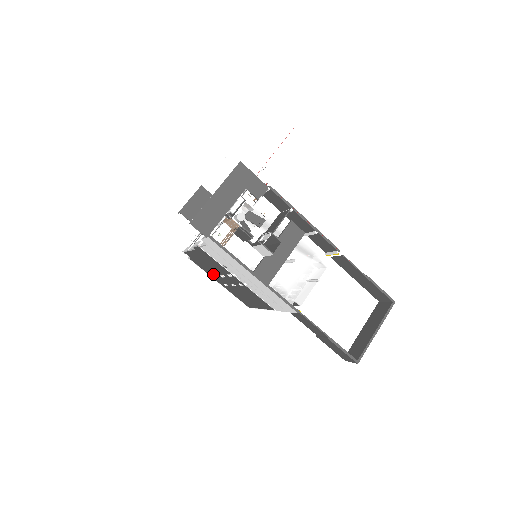
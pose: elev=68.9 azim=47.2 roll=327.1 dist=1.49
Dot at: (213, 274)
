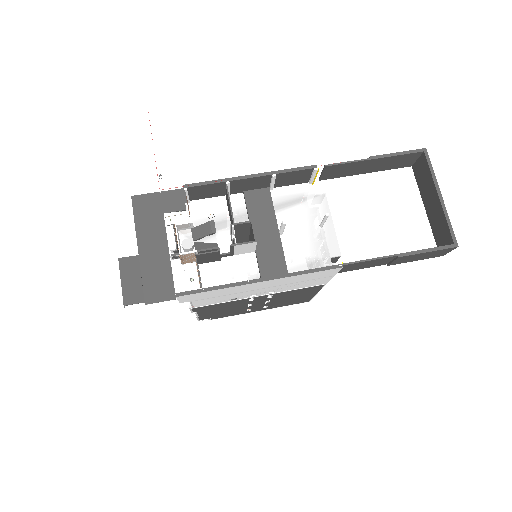
Dot at: (243, 311)
